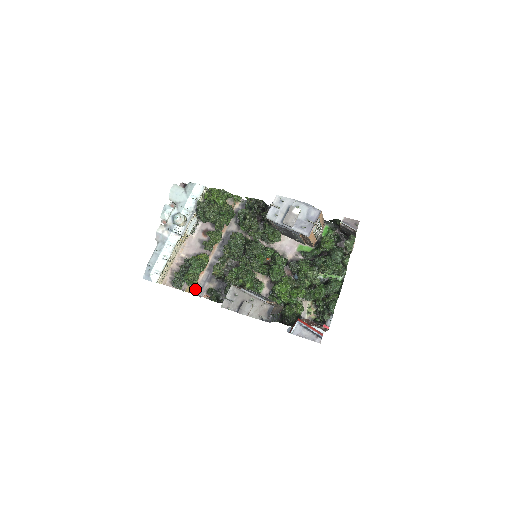
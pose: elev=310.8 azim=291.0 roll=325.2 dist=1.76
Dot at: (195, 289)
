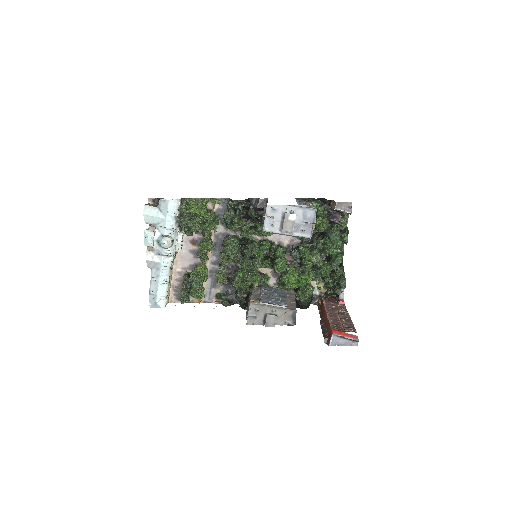
Dot at: (203, 298)
